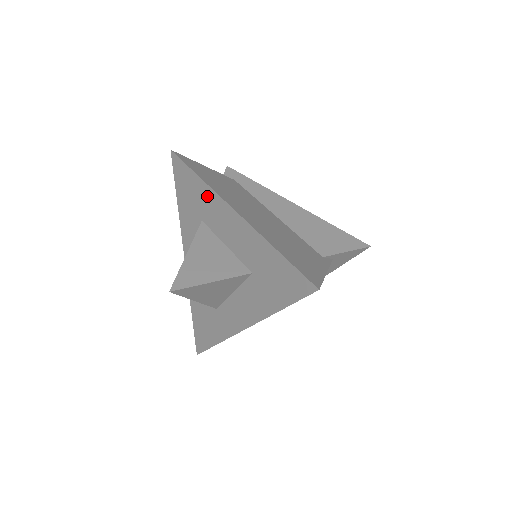
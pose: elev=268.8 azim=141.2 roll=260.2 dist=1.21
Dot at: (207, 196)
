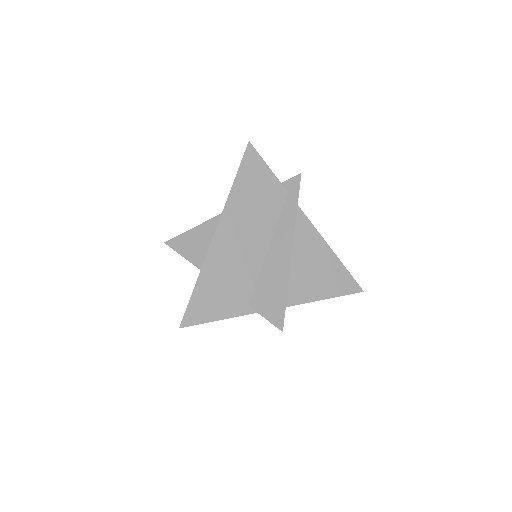
Dot at: occluded
